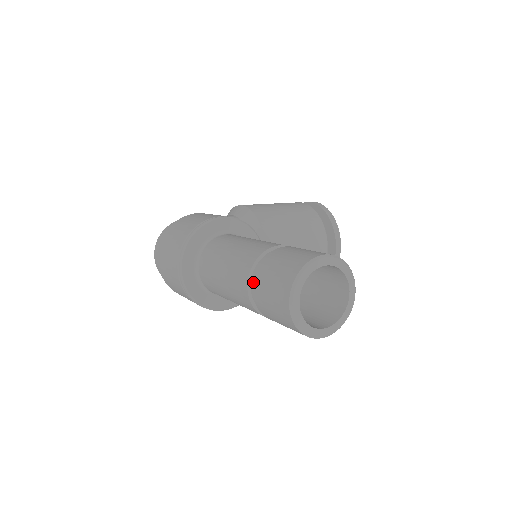
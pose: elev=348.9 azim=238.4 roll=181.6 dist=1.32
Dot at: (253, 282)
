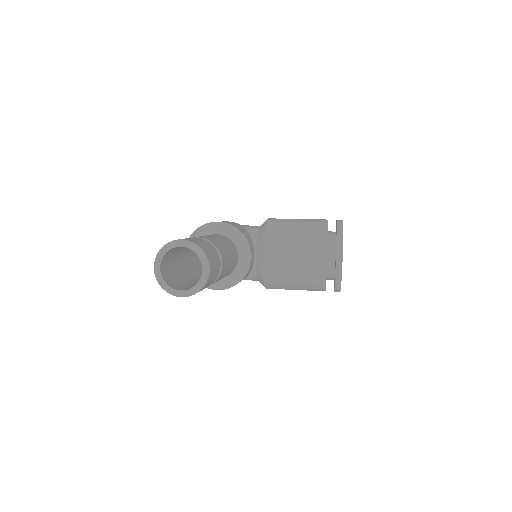
Dot at: occluded
